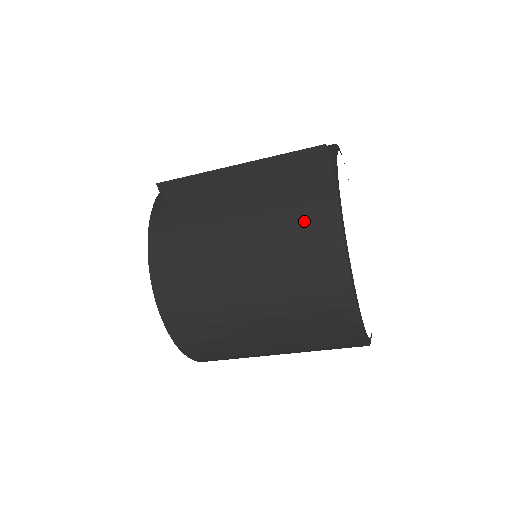
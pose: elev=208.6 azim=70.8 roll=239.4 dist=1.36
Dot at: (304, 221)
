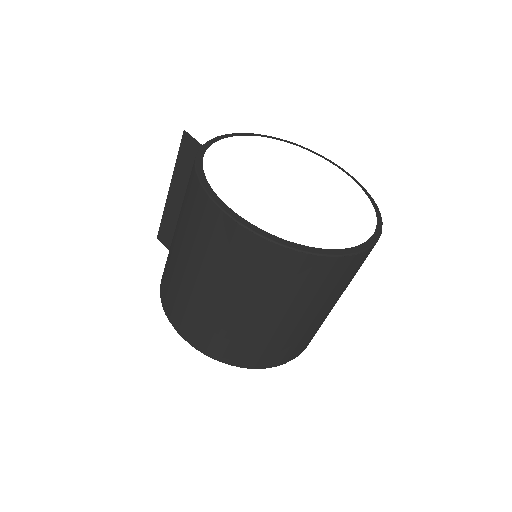
Dot at: (188, 184)
